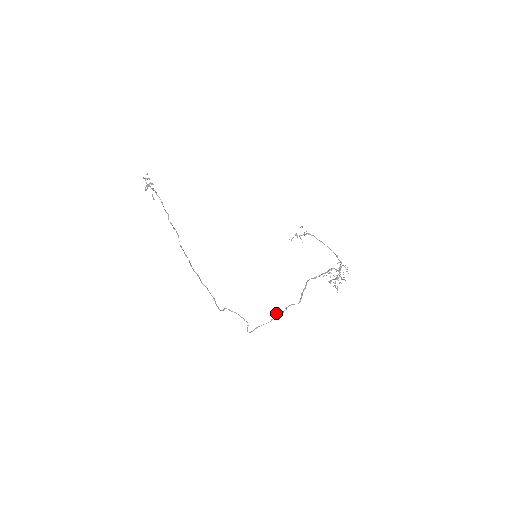
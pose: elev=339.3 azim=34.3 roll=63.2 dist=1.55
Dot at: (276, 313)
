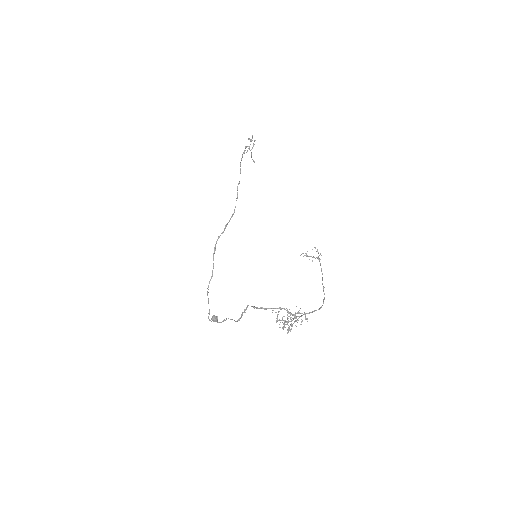
Dot at: (212, 317)
